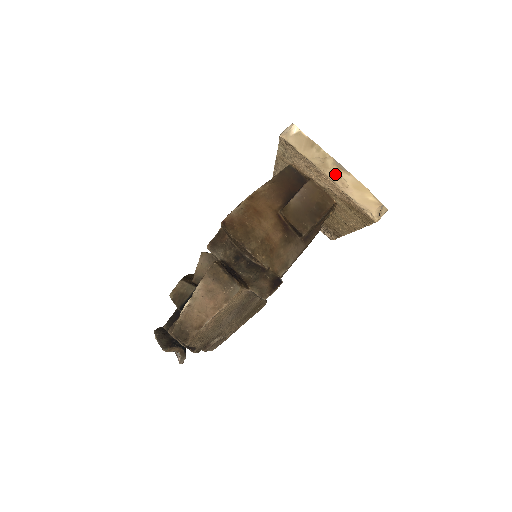
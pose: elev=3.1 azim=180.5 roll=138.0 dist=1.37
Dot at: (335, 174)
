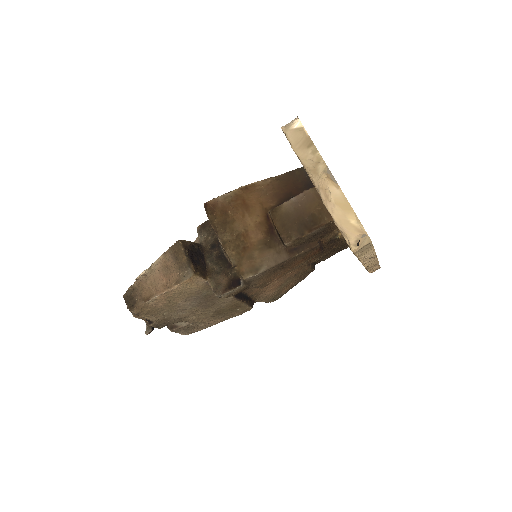
Dot at: (322, 183)
